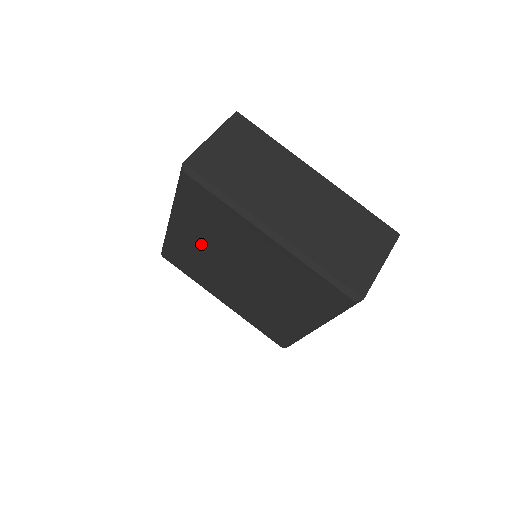
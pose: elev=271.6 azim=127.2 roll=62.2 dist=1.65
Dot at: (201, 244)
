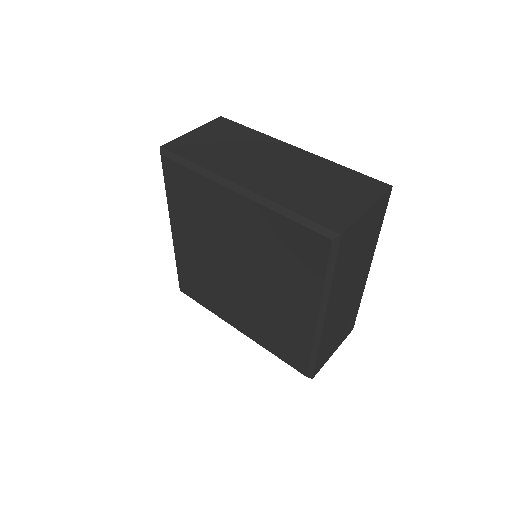
Dot at: (198, 247)
